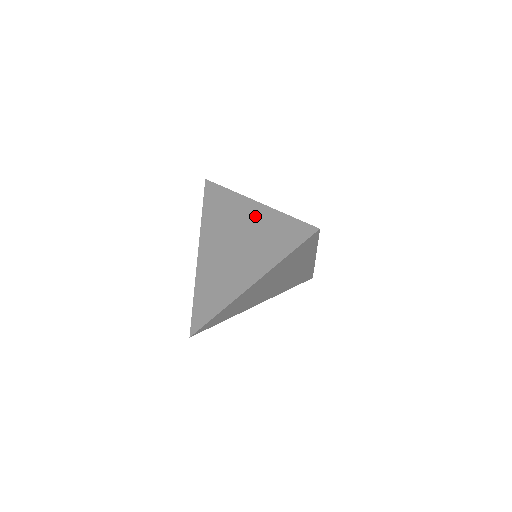
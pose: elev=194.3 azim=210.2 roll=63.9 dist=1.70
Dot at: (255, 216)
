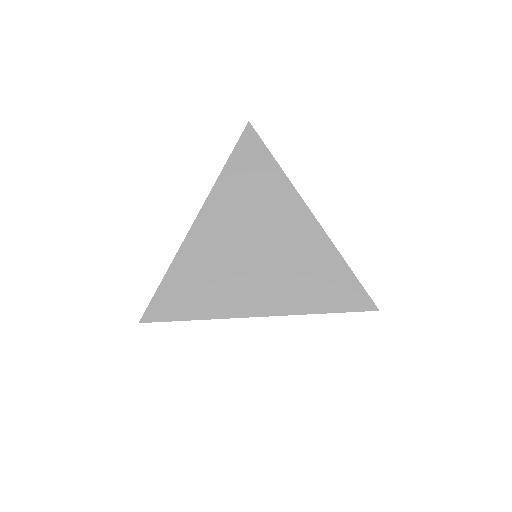
Dot at: (304, 233)
